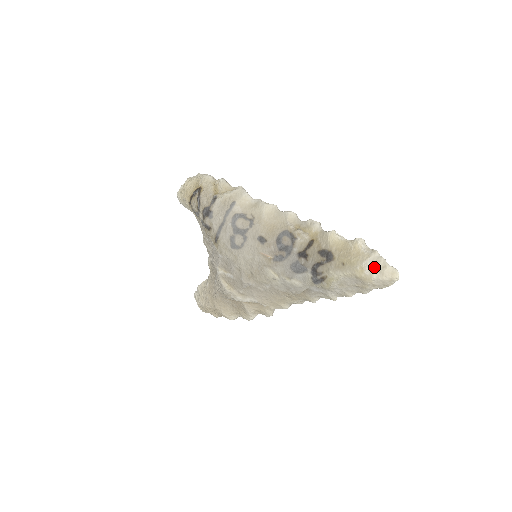
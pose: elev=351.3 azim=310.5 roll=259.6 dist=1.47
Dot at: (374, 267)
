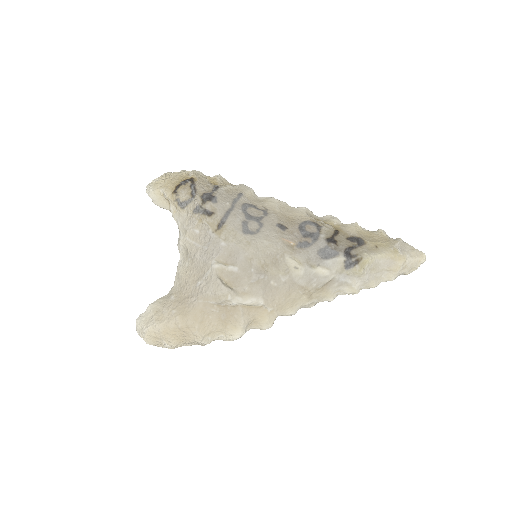
Dot at: (405, 249)
